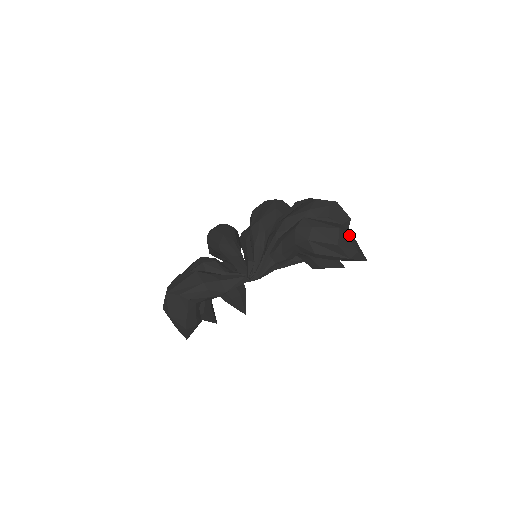
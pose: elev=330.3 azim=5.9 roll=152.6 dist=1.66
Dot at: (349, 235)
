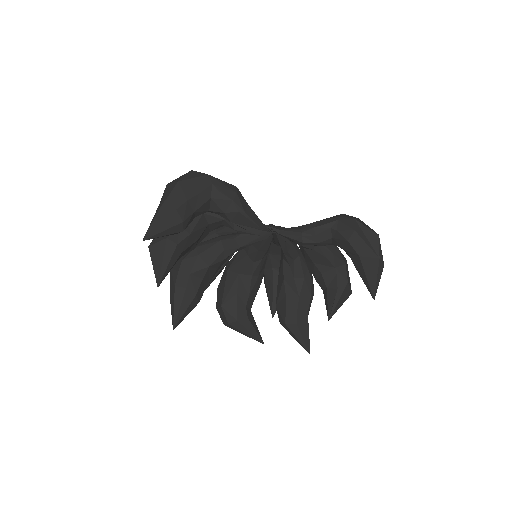
Dot at: occluded
